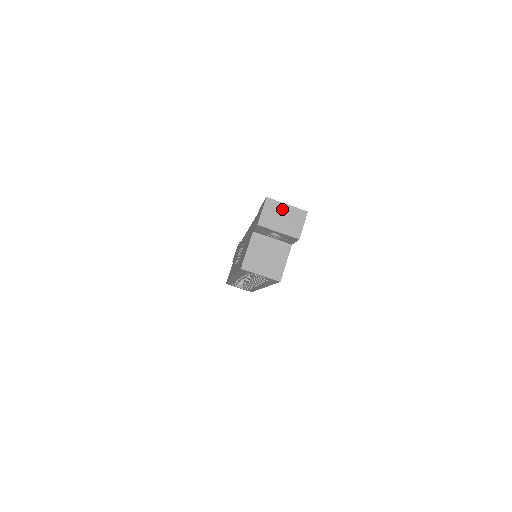
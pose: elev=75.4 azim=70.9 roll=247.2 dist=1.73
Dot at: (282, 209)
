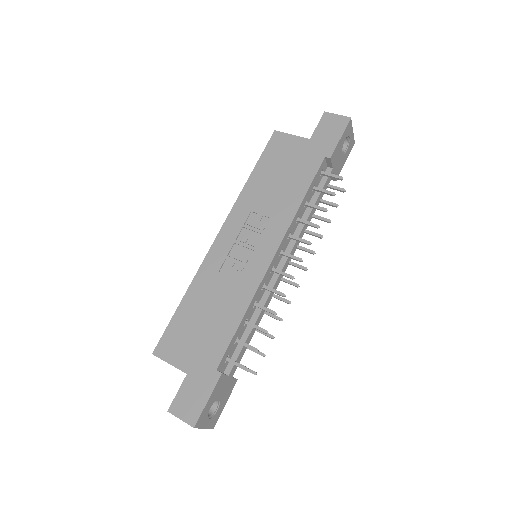
Dot at: occluded
